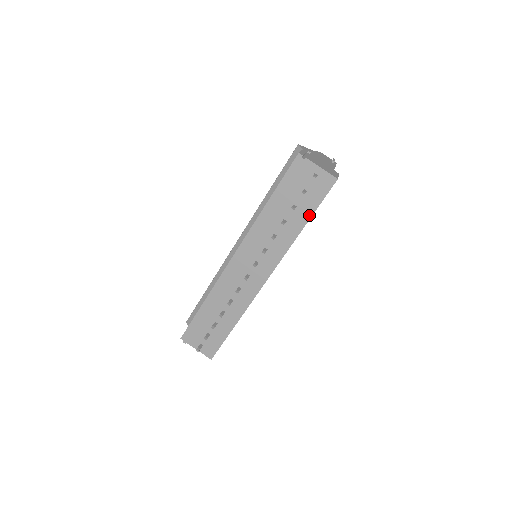
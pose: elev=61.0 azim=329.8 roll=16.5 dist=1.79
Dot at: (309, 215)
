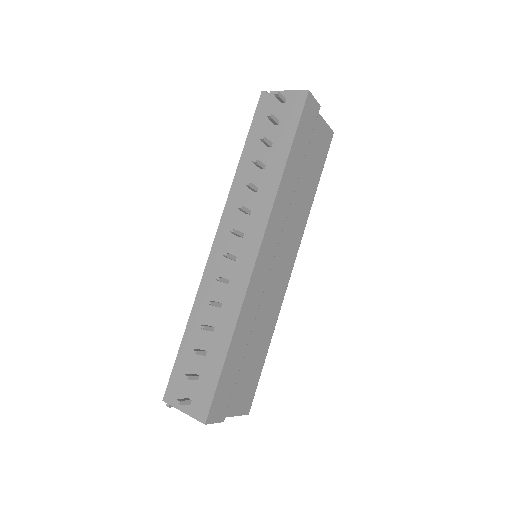
Dot at: (289, 145)
